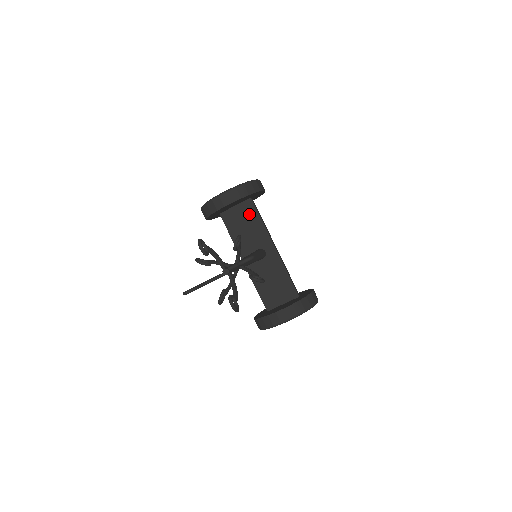
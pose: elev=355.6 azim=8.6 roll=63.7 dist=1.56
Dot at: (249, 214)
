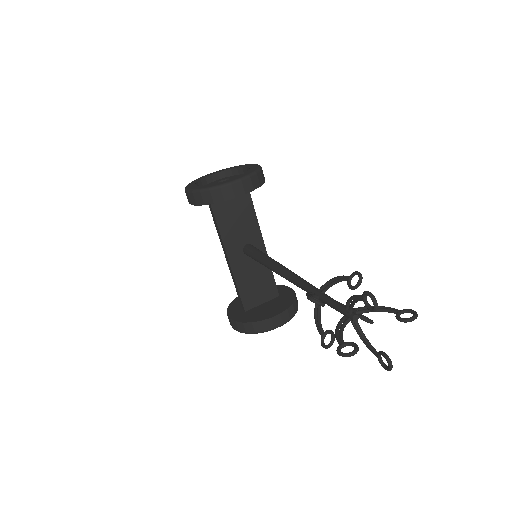
Dot at: (243, 203)
